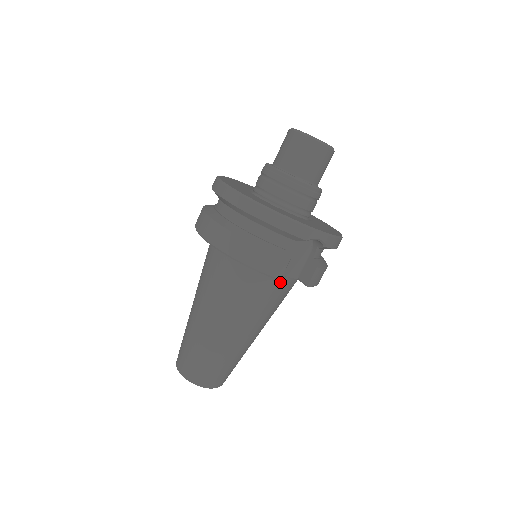
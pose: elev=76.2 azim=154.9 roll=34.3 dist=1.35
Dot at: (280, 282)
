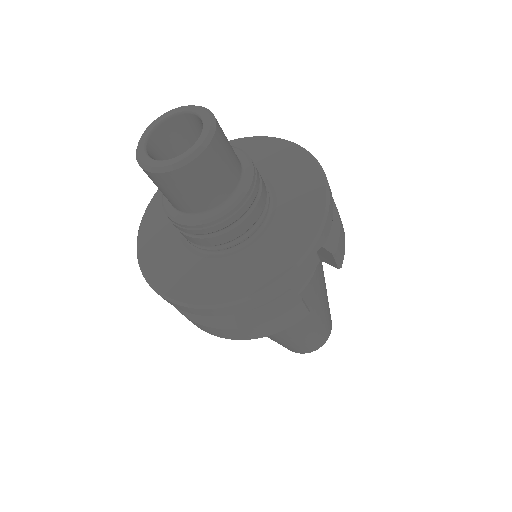
Dot at: (308, 285)
